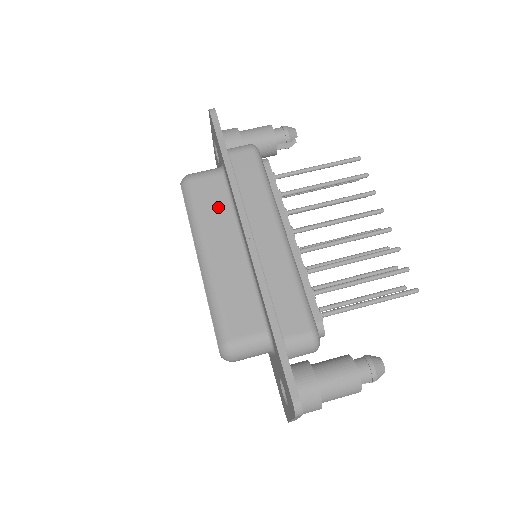
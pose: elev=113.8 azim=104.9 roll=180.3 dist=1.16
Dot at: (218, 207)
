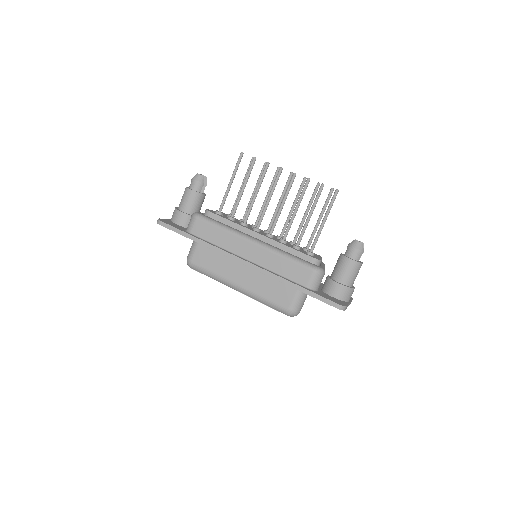
Dot at: (216, 260)
